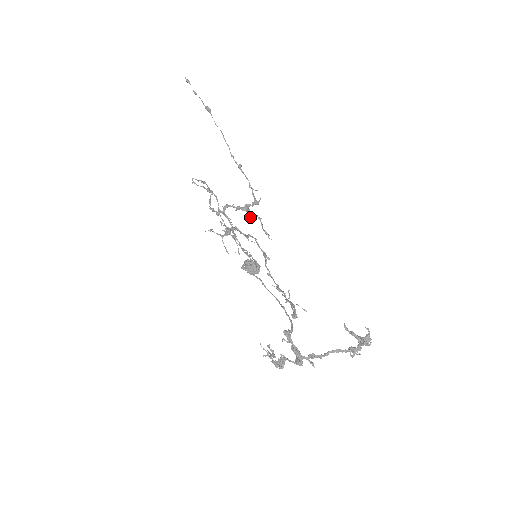
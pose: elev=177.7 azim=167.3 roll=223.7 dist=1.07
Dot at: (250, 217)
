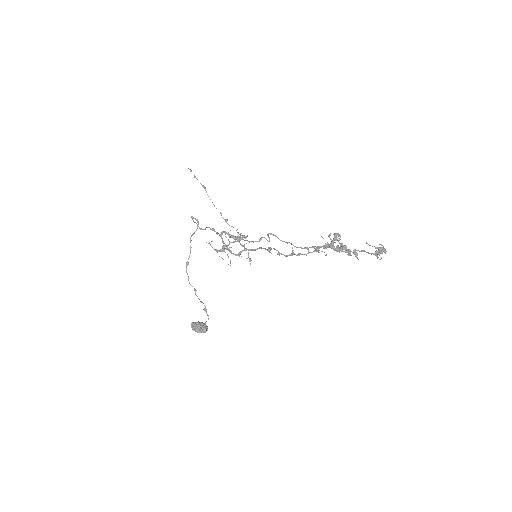
Dot at: (240, 244)
